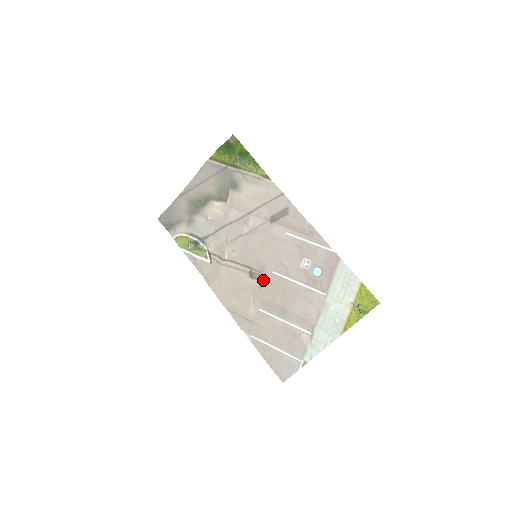
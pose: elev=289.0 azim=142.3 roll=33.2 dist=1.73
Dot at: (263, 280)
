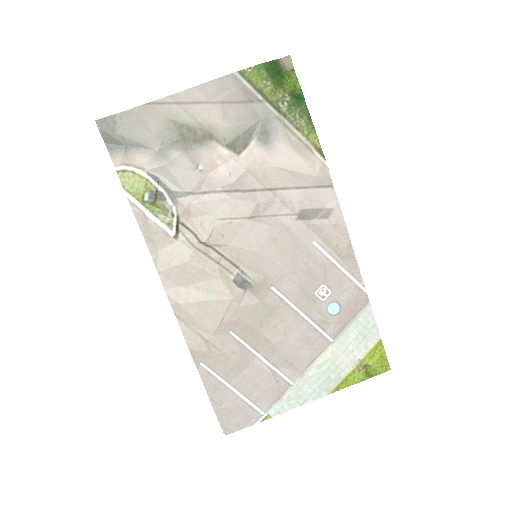
Dot at: (253, 293)
